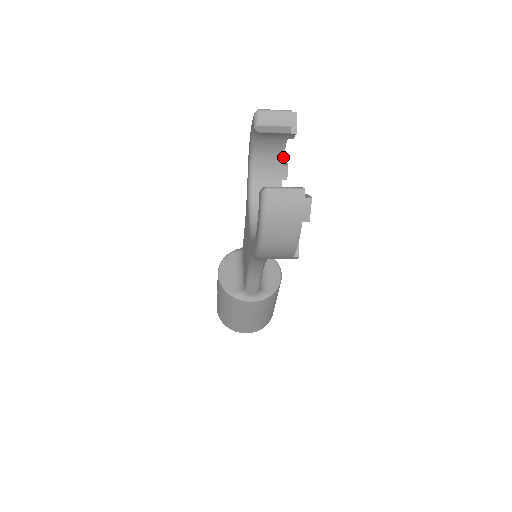
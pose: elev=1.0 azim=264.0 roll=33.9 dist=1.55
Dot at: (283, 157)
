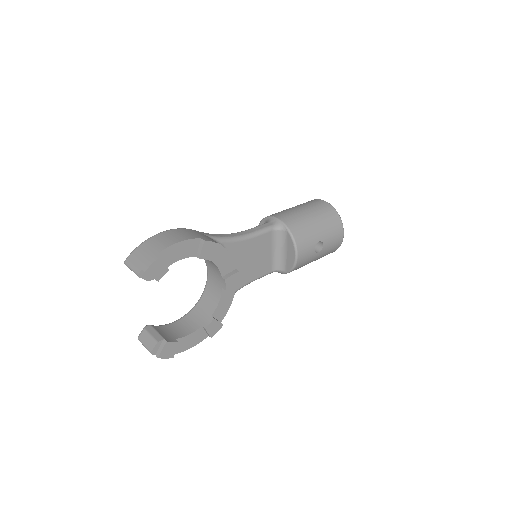
Dot at: (188, 257)
